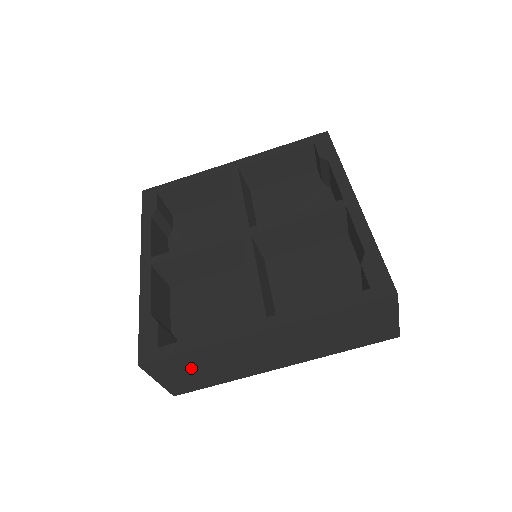
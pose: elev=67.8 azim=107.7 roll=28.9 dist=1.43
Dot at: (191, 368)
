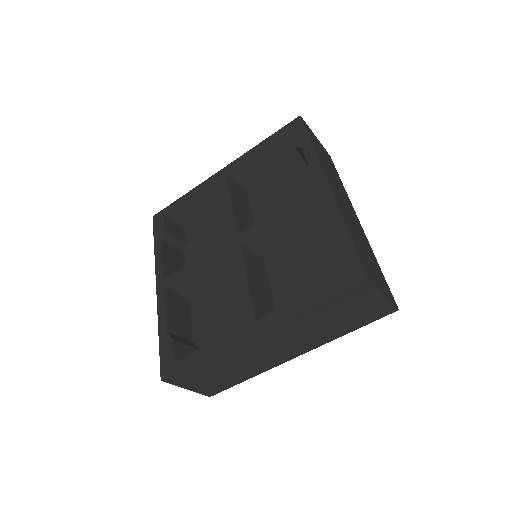
Dot at: (209, 374)
